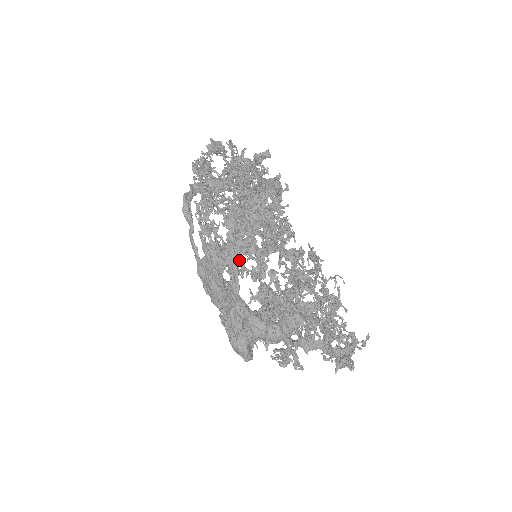
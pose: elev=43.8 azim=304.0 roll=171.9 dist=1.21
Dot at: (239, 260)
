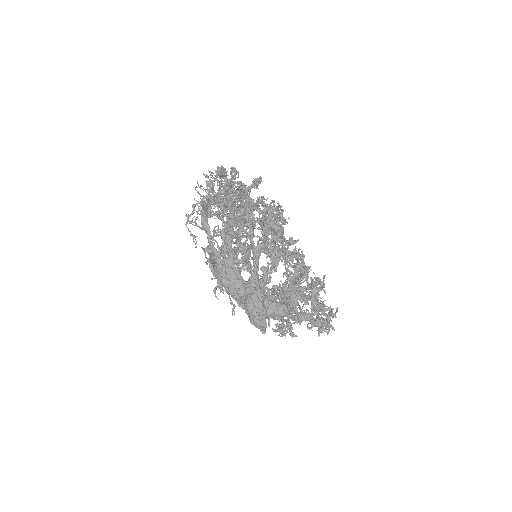
Dot at: (259, 258)
